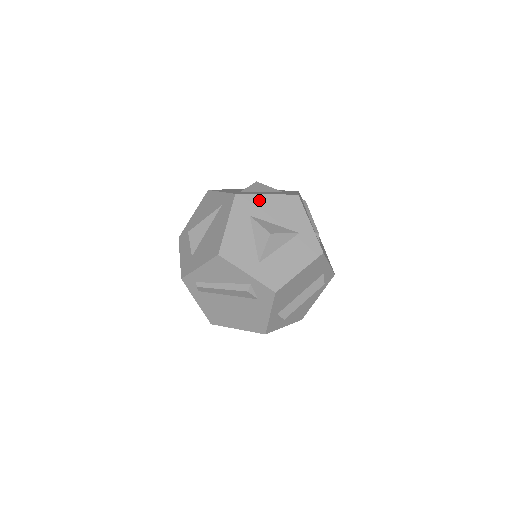
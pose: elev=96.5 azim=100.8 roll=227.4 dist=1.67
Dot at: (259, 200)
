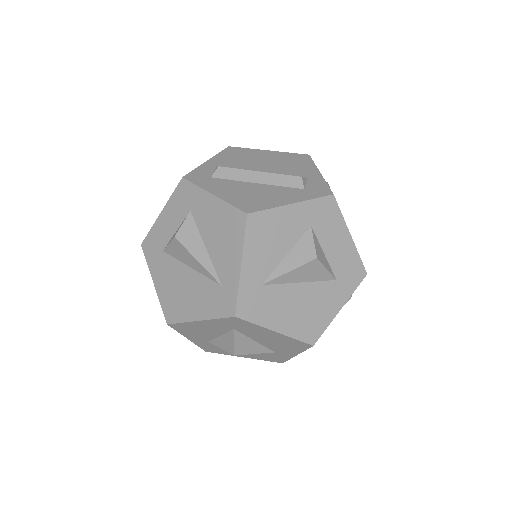
Dot at: (260, 330)
